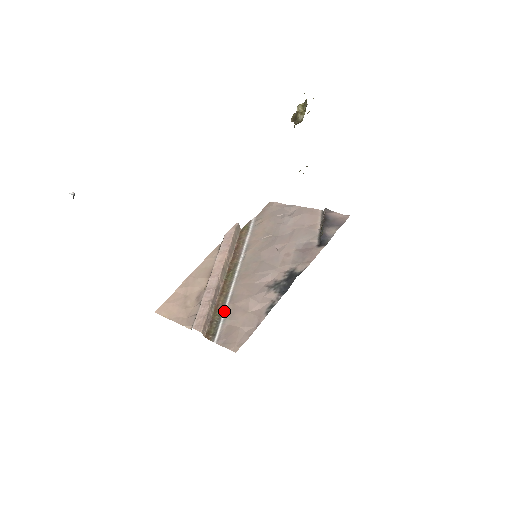
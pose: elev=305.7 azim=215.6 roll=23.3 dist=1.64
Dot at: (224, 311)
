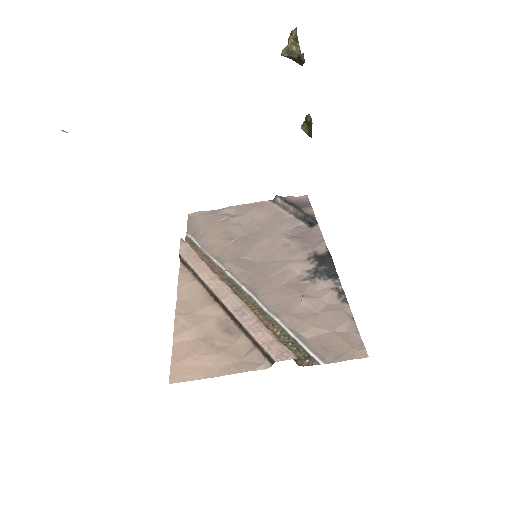
Dot at: (284, 327)
